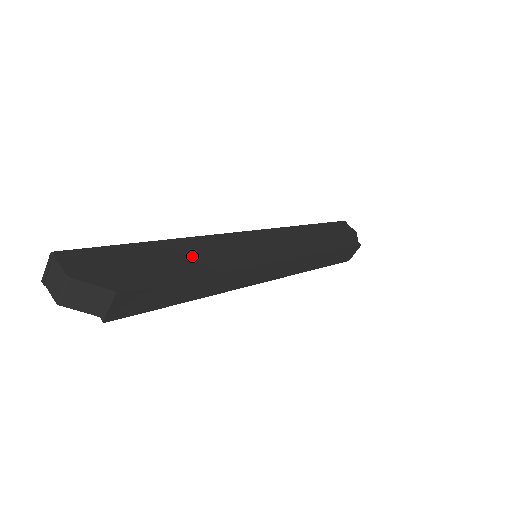
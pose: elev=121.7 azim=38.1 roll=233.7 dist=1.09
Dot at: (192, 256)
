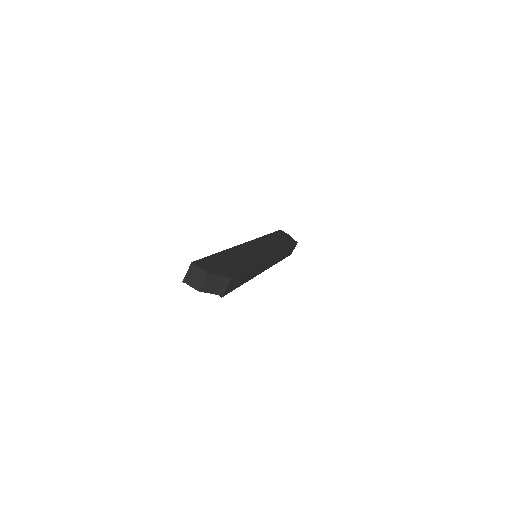
Dot at: (239, 258)
